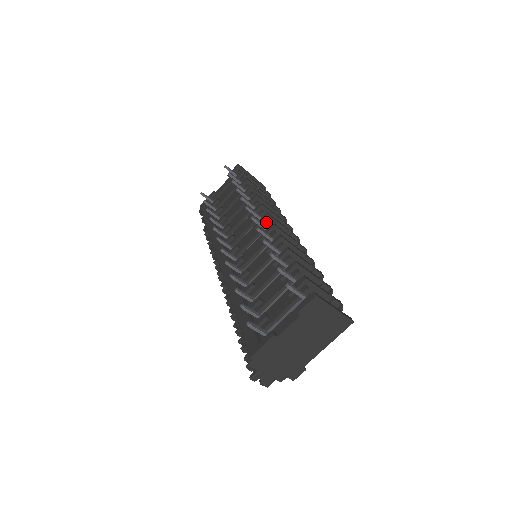
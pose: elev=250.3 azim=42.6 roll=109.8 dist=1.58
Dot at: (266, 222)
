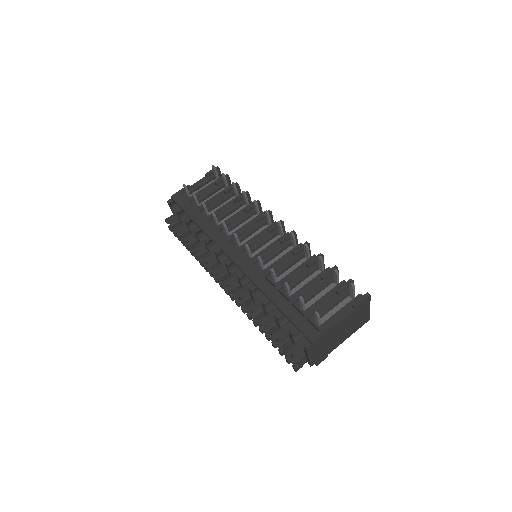
Dot at: occluded
